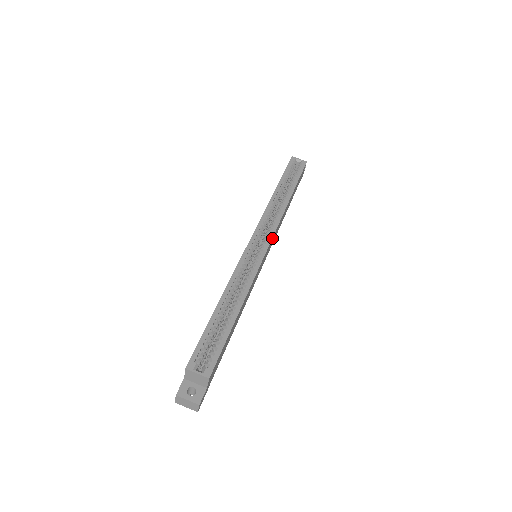
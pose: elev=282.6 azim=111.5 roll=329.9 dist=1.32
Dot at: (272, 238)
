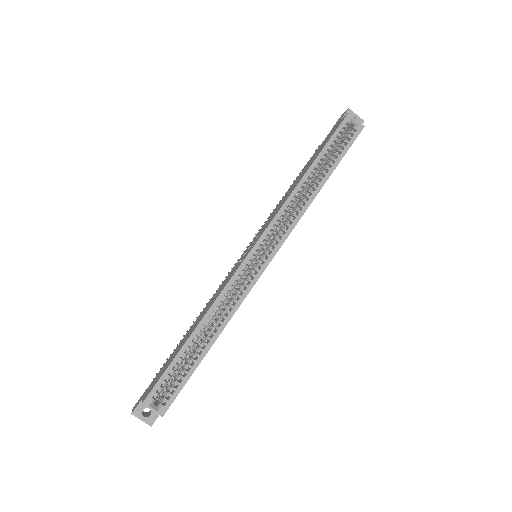
Dot at: (277, 250)
